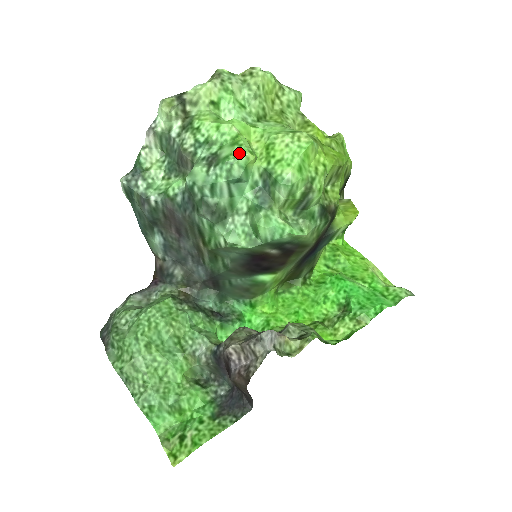
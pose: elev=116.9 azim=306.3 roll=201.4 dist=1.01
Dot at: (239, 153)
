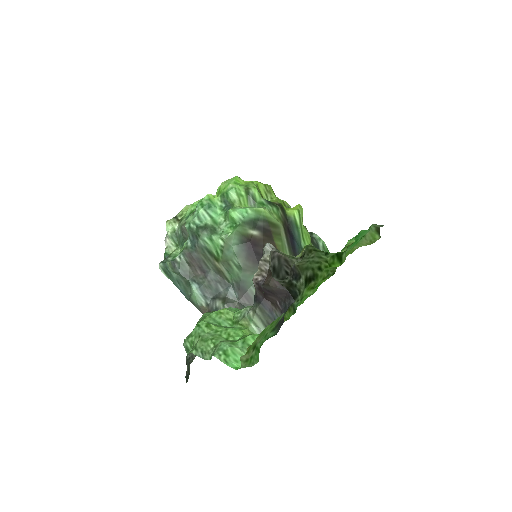
Dot at: (203, 198)
